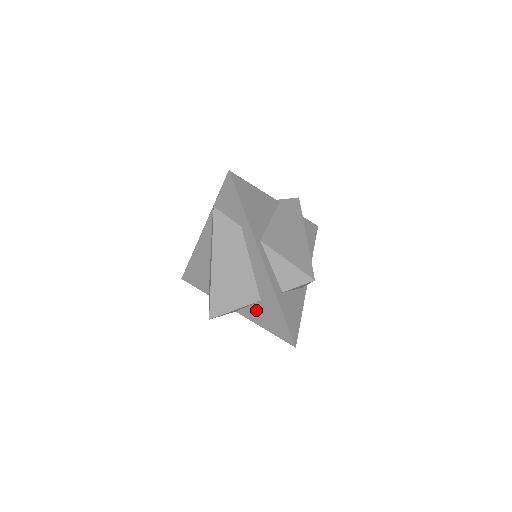
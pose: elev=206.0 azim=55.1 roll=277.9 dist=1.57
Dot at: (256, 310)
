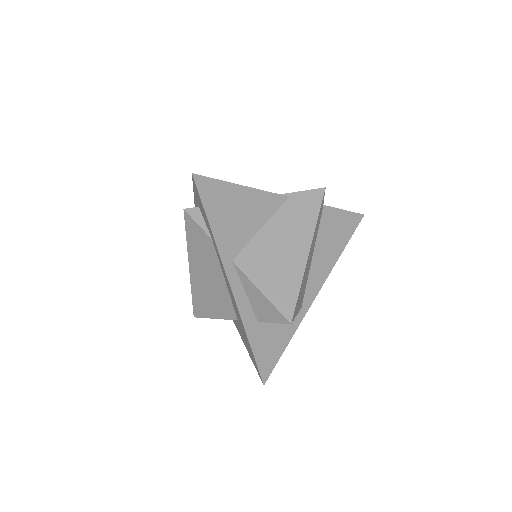
Dot at: (237, 325)
